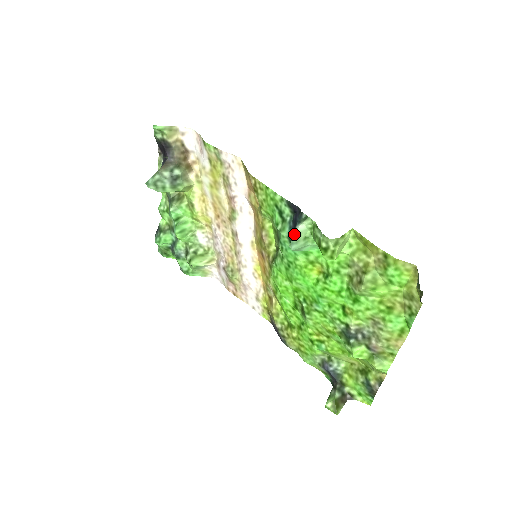
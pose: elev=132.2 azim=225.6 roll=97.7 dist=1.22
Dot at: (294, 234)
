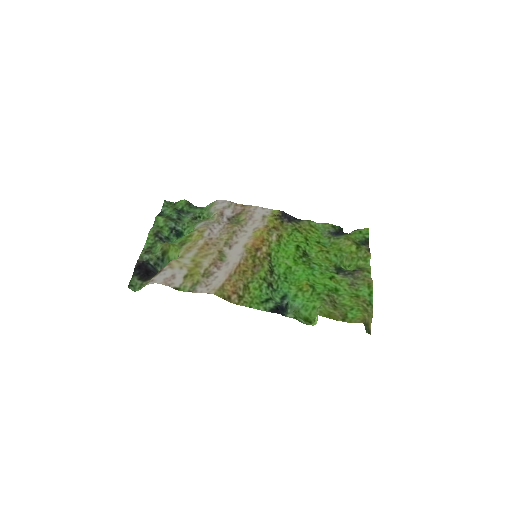
Dot at: (287, 315)
